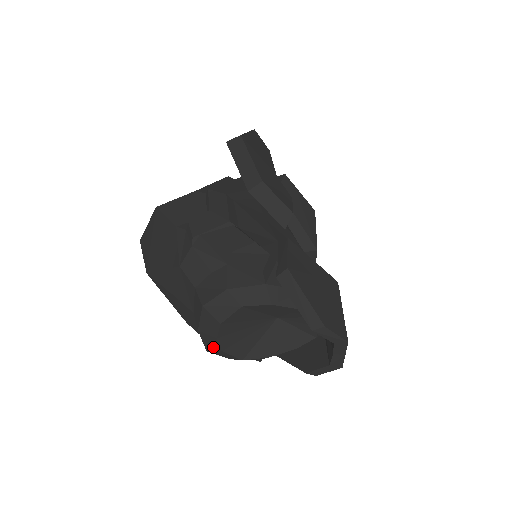
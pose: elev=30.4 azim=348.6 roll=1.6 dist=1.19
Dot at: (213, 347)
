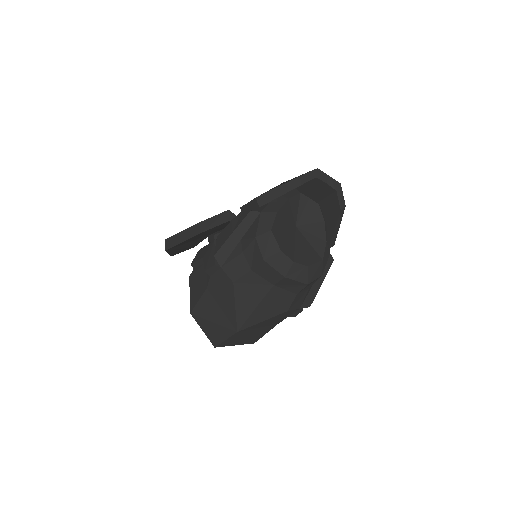
Dot at: (303, 274)
